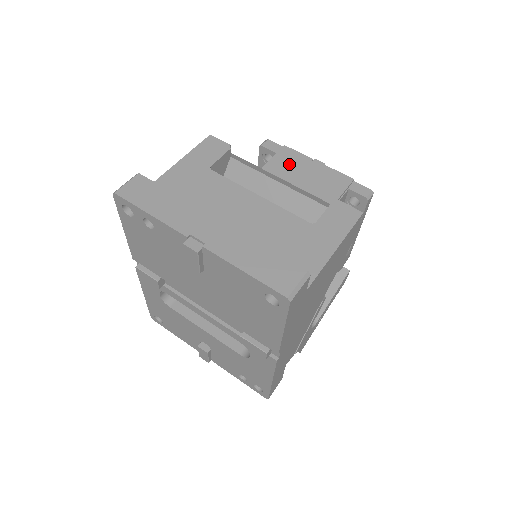
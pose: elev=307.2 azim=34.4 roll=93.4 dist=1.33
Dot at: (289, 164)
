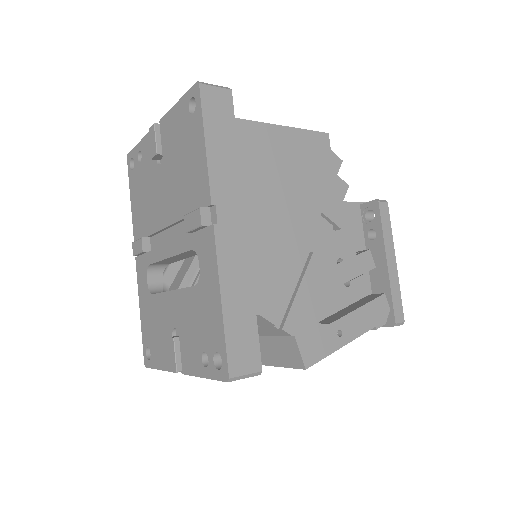
Dot at: occluded
